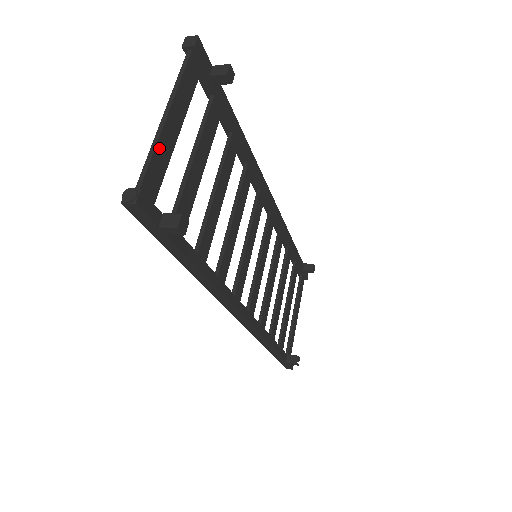
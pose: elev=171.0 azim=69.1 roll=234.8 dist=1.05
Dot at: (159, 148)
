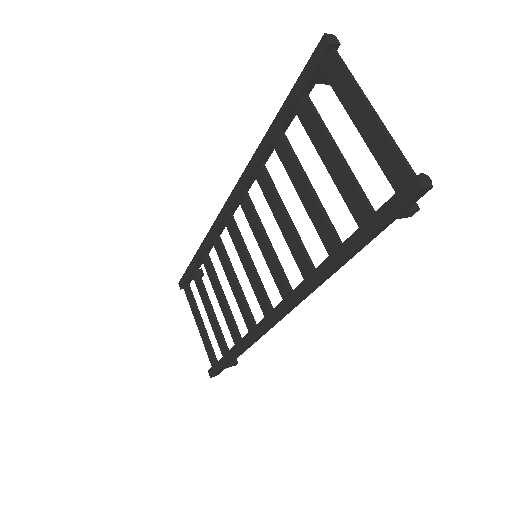
Dot at: (387, 139)
